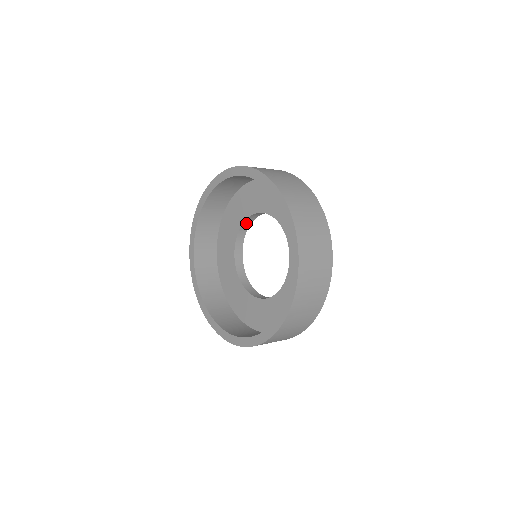
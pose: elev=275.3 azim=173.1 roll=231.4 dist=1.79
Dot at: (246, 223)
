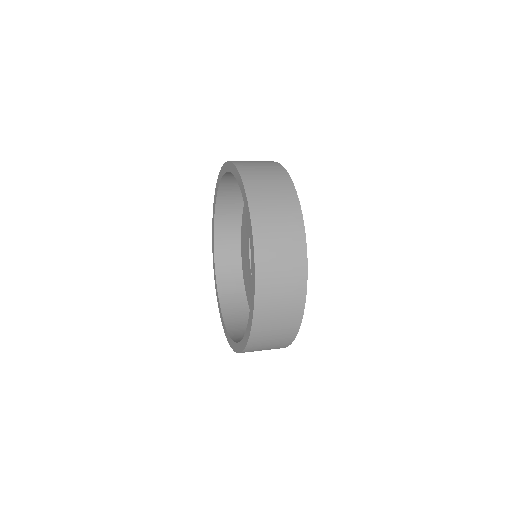
Dot at: occluded
